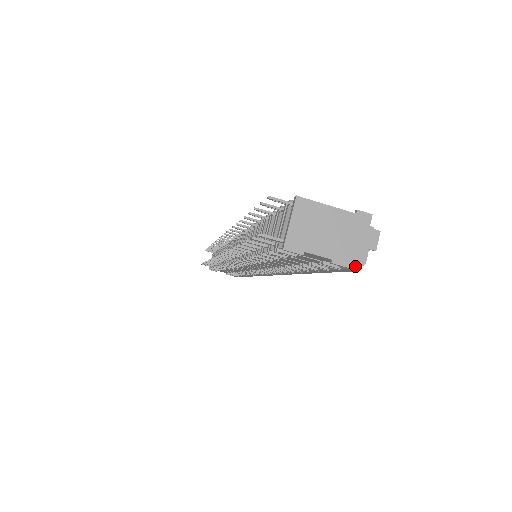
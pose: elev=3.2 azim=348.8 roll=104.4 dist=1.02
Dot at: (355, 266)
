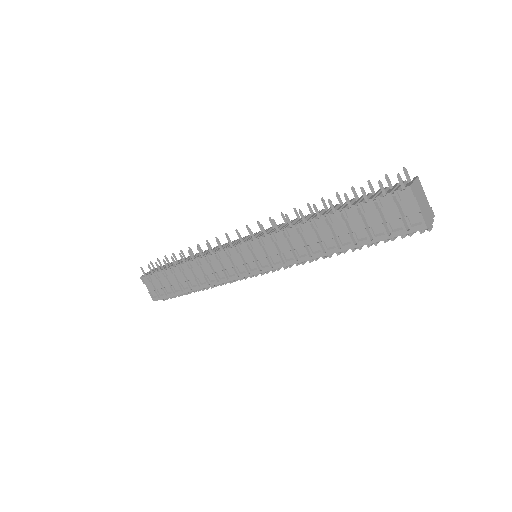
Dot at: (427, 225)
